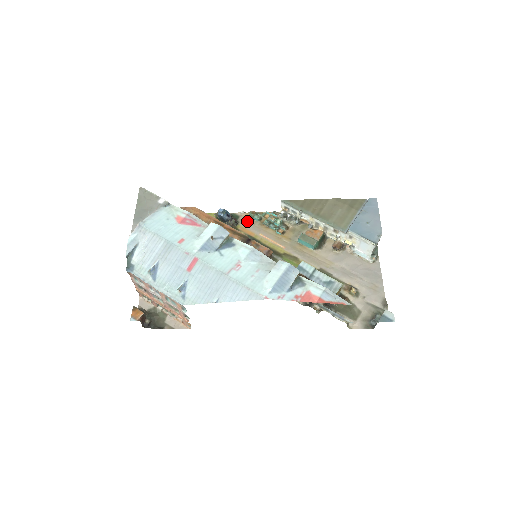
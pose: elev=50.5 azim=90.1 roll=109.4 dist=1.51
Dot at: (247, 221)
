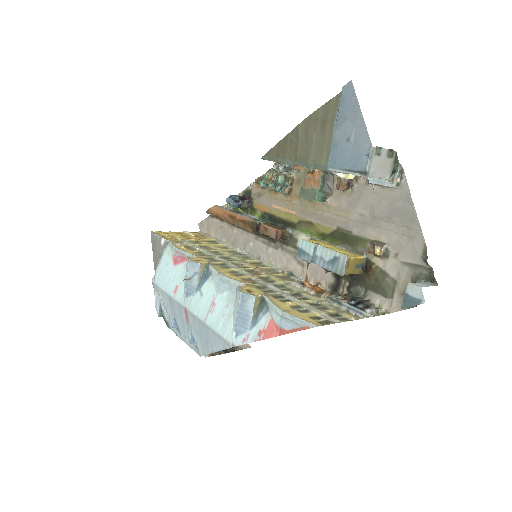
Dot at: (258, 193)
